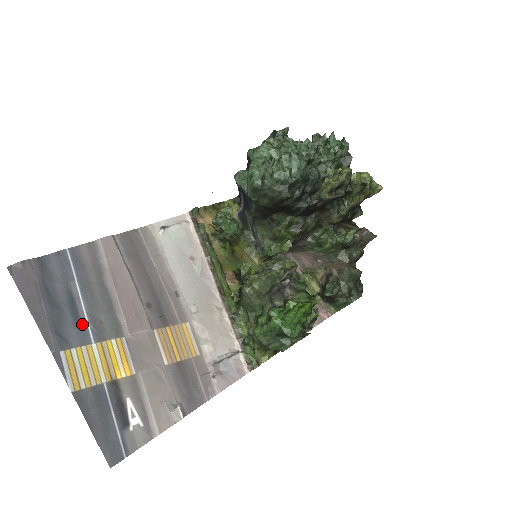
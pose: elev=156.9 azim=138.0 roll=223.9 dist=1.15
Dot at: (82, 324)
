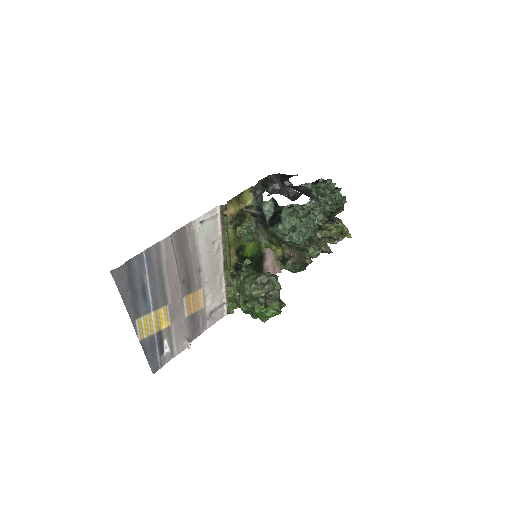
Dot at: (148, 301)
